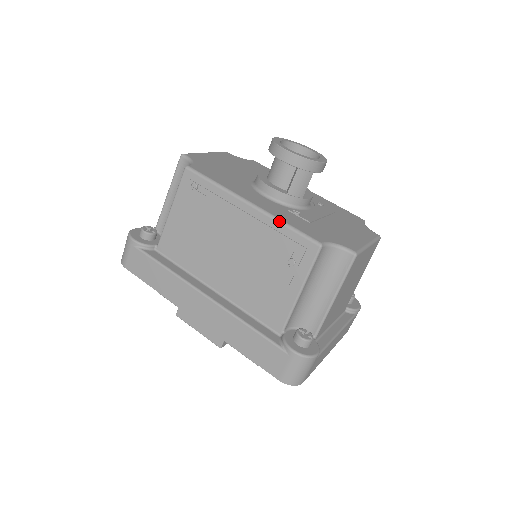
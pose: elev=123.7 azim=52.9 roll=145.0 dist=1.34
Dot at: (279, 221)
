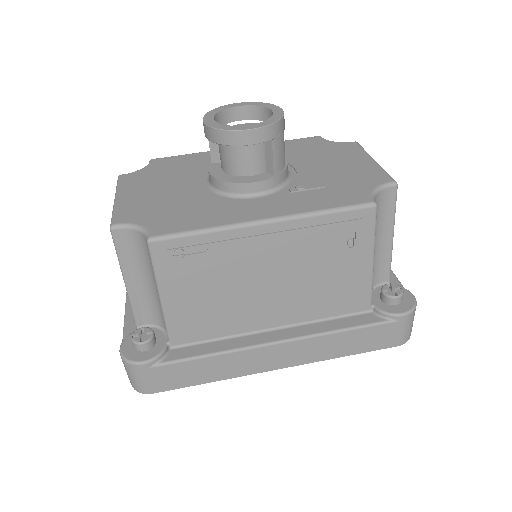
Dot at: (314, 214)
